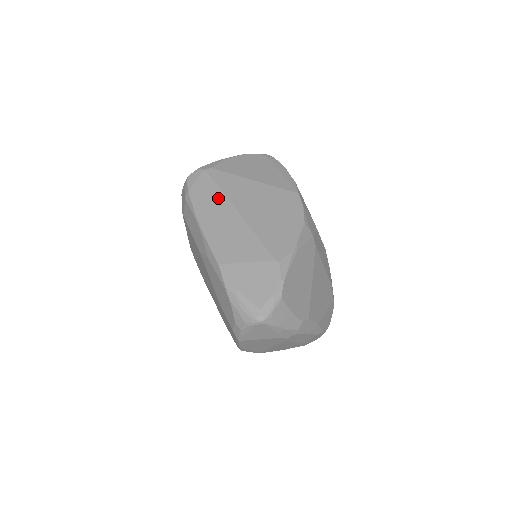
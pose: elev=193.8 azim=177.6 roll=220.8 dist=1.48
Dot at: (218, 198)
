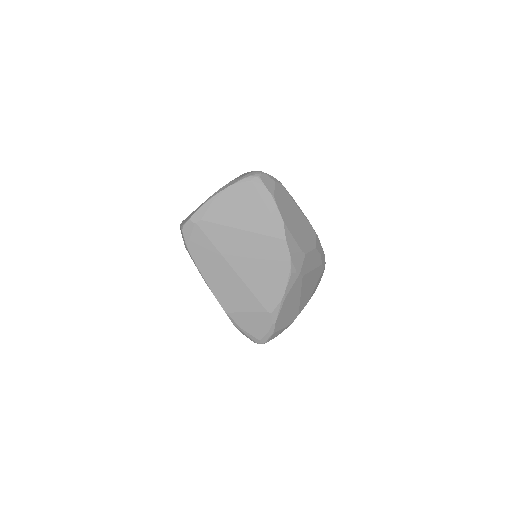
Dot at: (214, 255)
